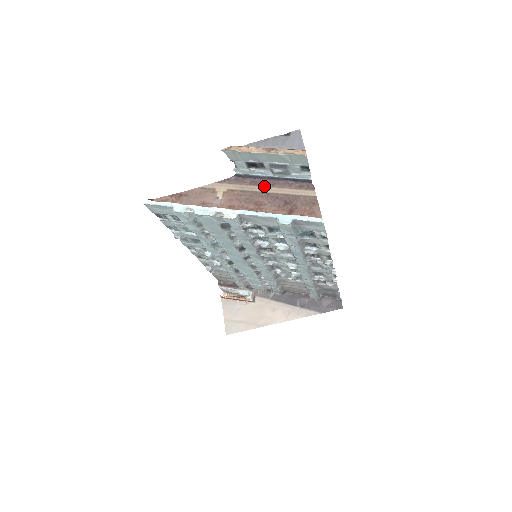
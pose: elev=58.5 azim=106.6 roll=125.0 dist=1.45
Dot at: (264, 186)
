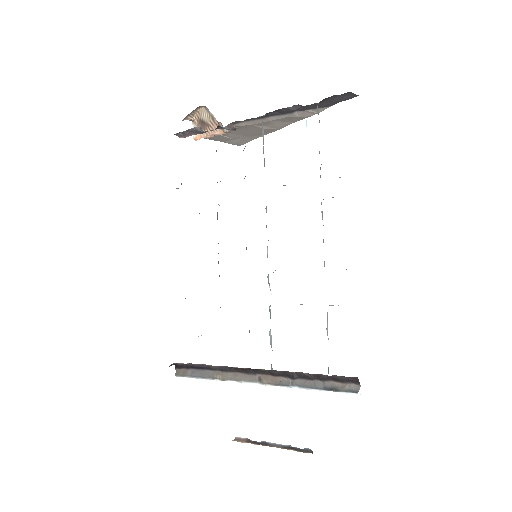
Dot at: occluded
